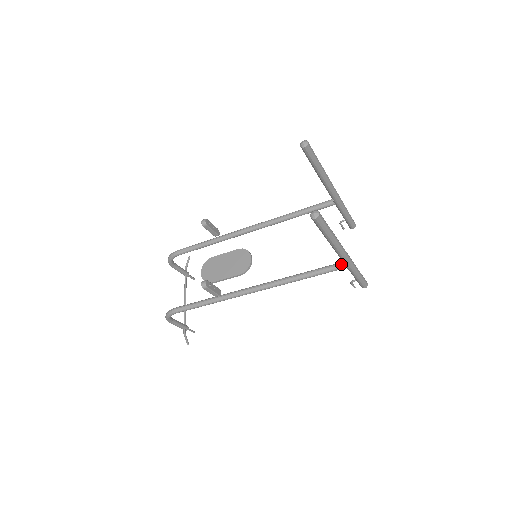
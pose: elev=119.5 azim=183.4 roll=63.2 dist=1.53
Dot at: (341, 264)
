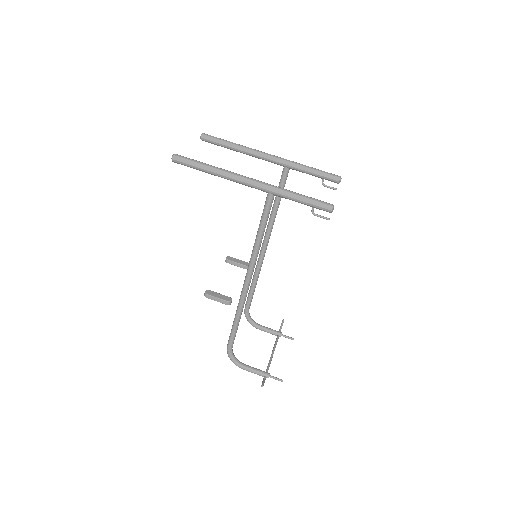
Dot at: (267, 195)
